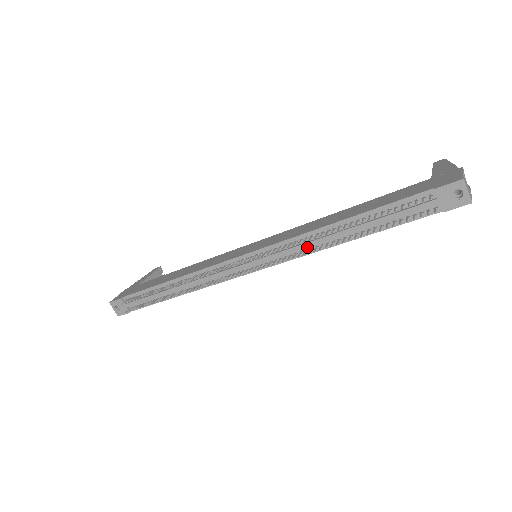
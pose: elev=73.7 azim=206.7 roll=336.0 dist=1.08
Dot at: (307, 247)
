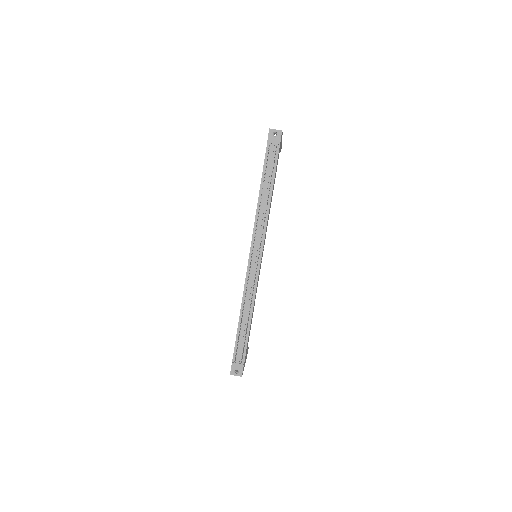
Dot at: (263, 219)
